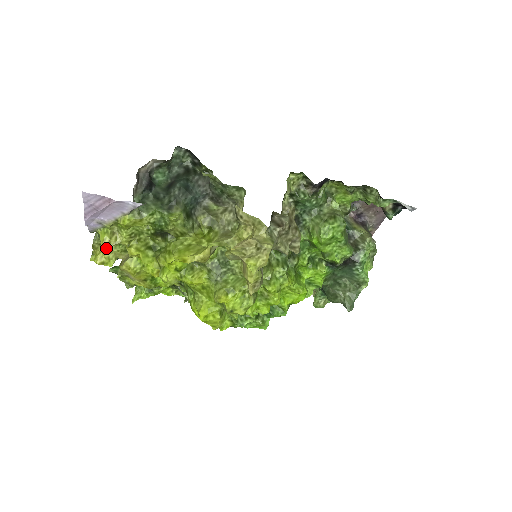
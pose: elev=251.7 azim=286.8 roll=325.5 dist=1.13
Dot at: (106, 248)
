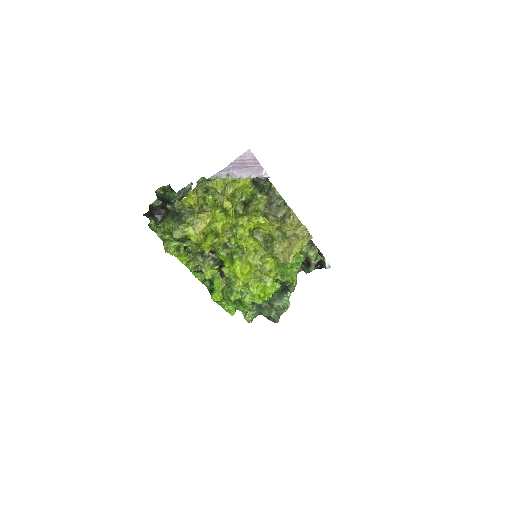
Dot at: (221, 192)
